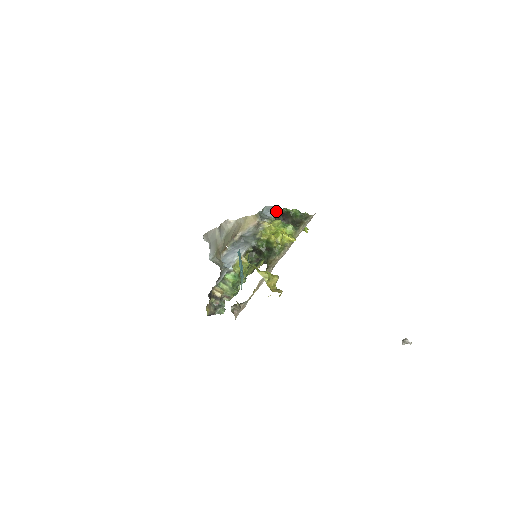
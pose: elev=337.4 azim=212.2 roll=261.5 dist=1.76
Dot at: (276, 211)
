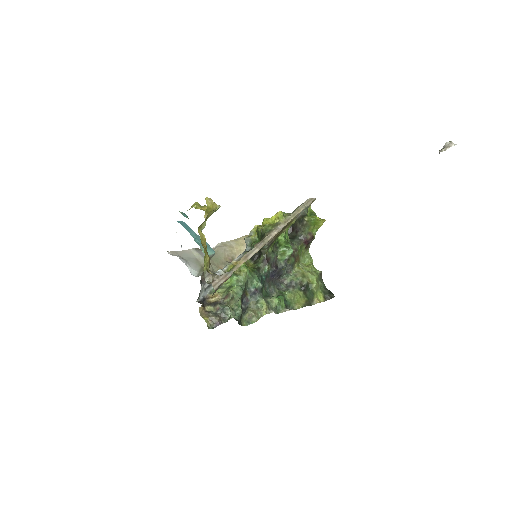
Dot at: occluded
